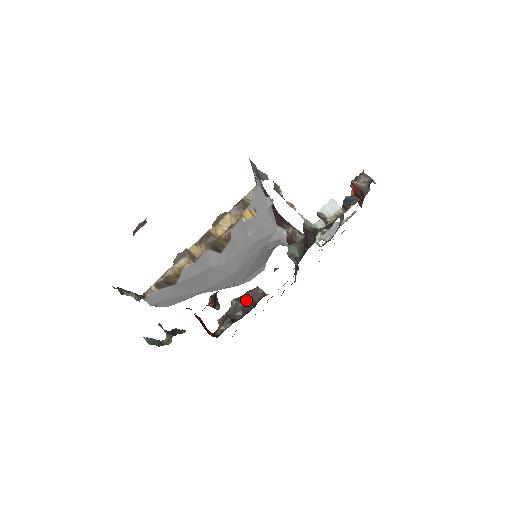
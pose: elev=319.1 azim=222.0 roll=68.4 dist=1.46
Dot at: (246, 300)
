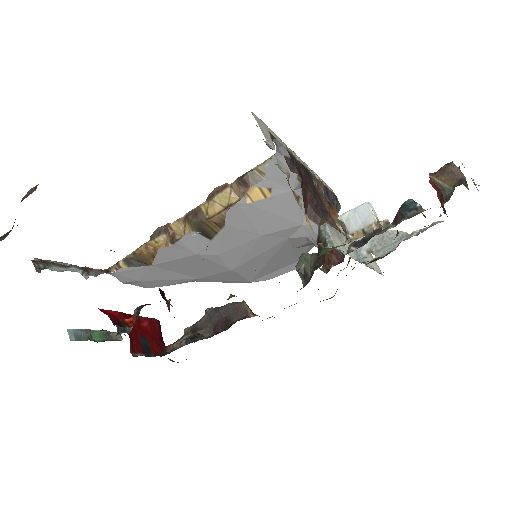
Dot at: (223, 315)
